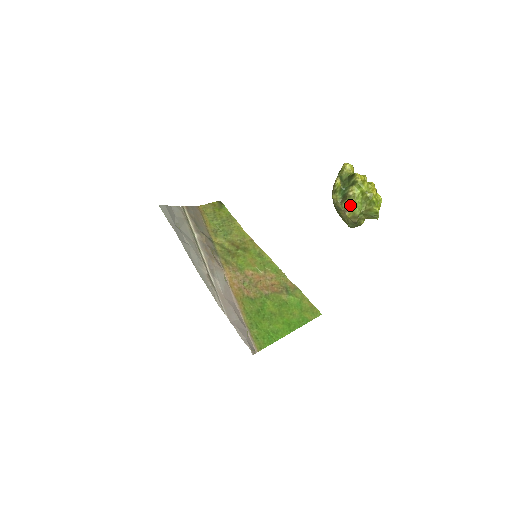
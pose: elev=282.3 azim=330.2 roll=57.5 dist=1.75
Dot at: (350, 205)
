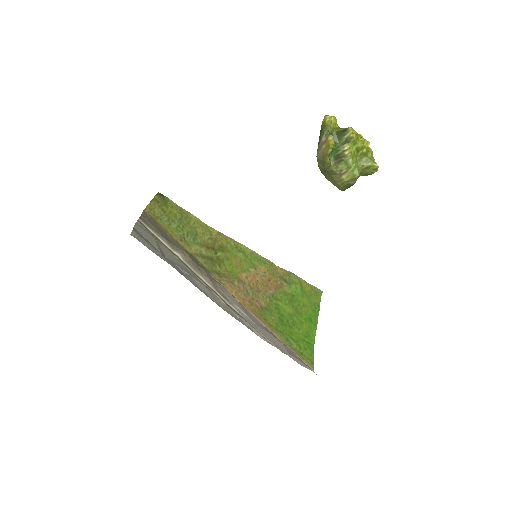
Dot at: (349, 167)
